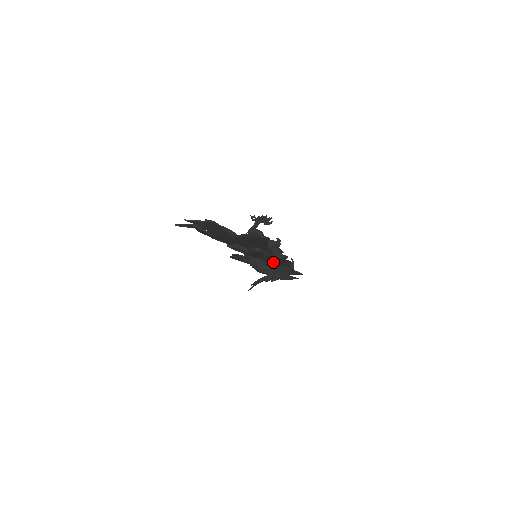
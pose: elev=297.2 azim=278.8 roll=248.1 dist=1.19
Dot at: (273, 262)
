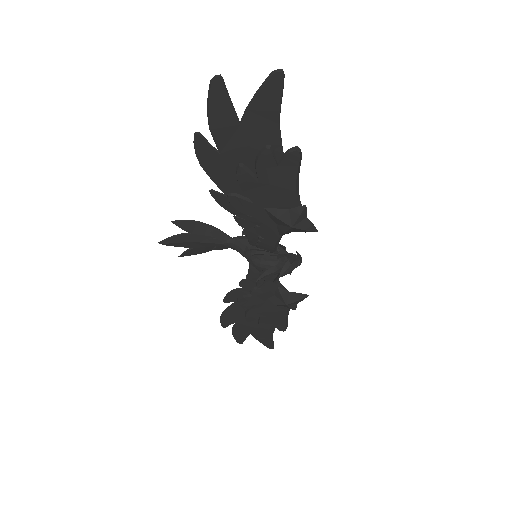
Dot at: (283, 199)
